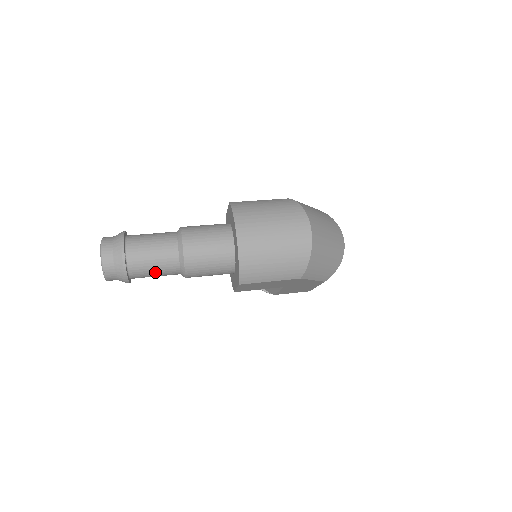
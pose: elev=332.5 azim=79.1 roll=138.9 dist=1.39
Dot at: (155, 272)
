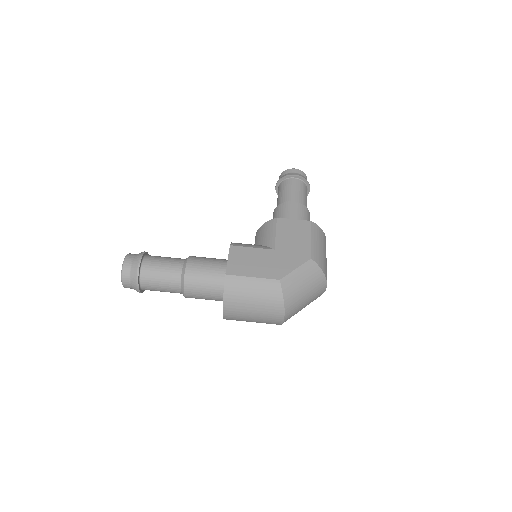
Dot at: occluded
